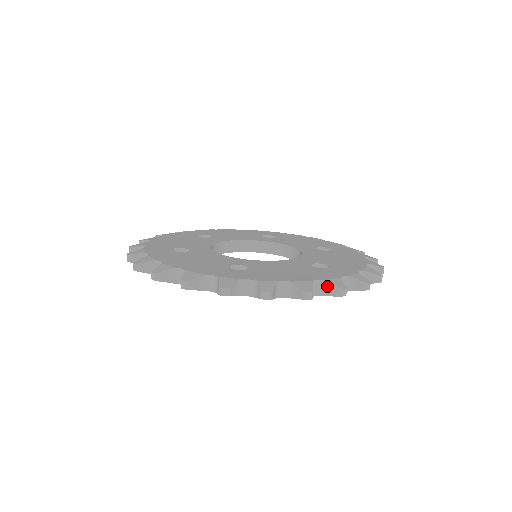
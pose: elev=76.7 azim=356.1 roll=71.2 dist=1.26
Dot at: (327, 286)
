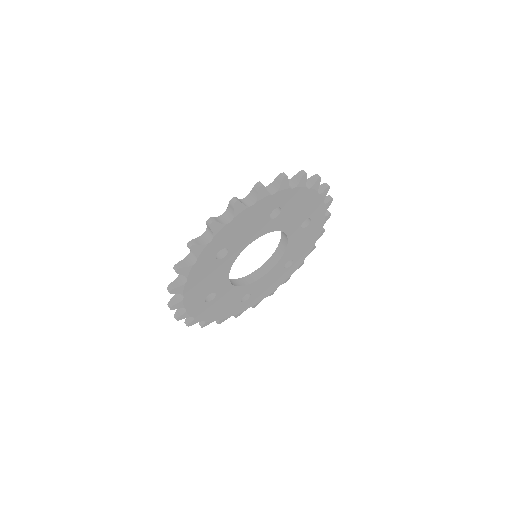
Dot at: occluded
